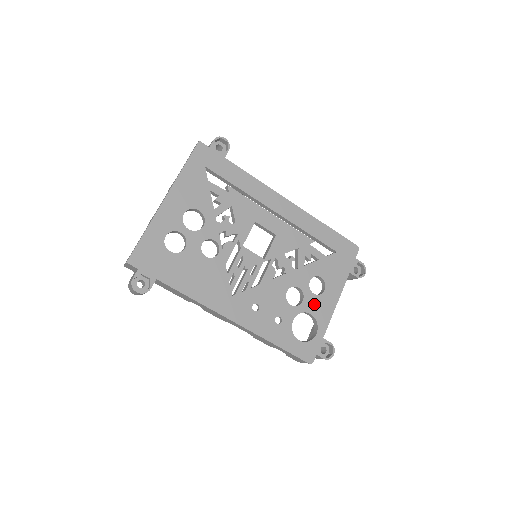
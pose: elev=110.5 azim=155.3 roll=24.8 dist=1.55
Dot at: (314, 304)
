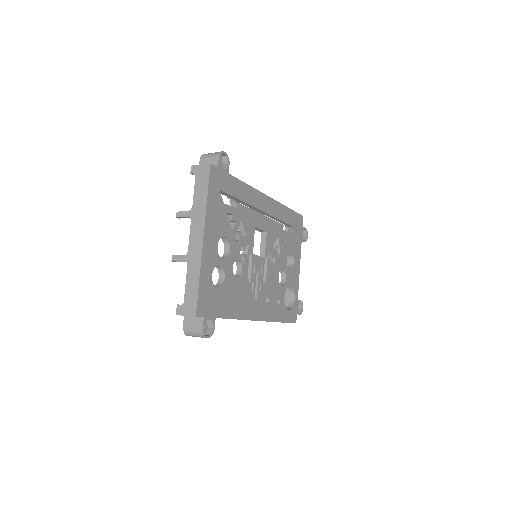
Dot at: (291, 277)
